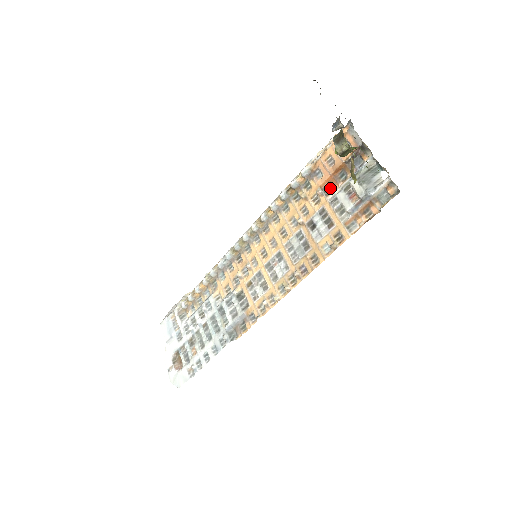
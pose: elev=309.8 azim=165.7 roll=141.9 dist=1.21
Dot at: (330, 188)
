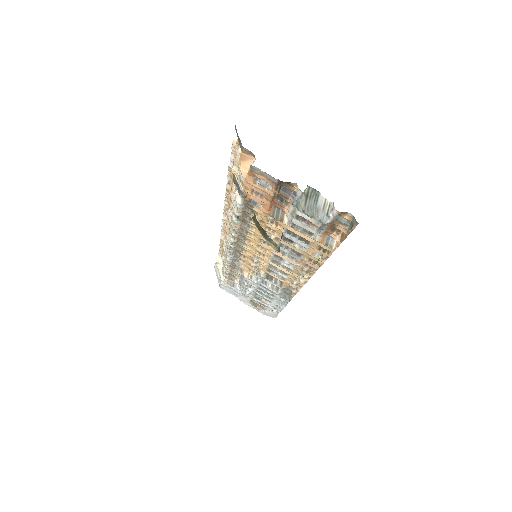
Dot at: (278, 211)
